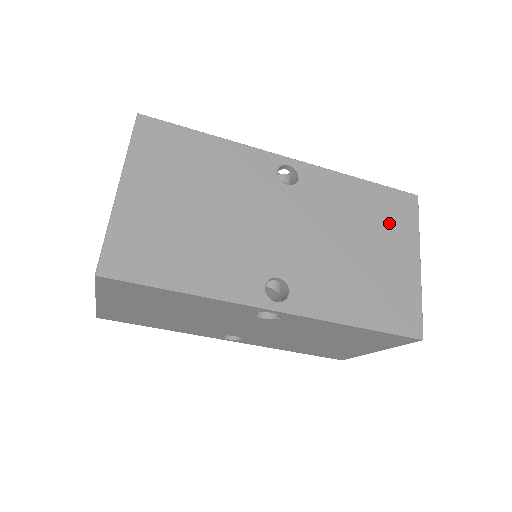
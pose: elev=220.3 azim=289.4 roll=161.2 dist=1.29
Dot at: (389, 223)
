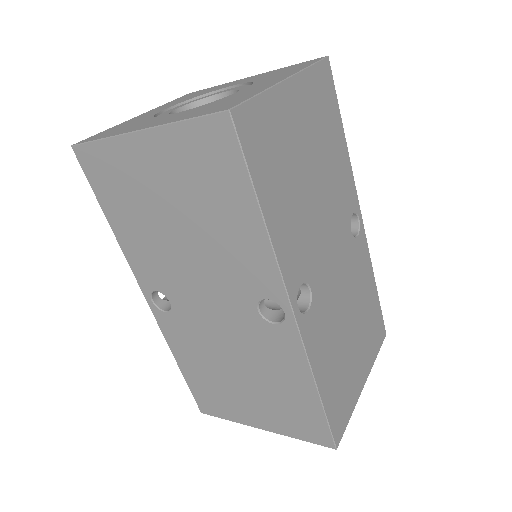
Dot at: (369, 334)
